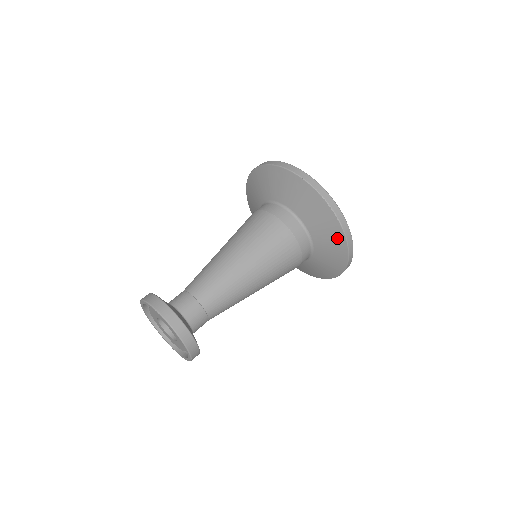
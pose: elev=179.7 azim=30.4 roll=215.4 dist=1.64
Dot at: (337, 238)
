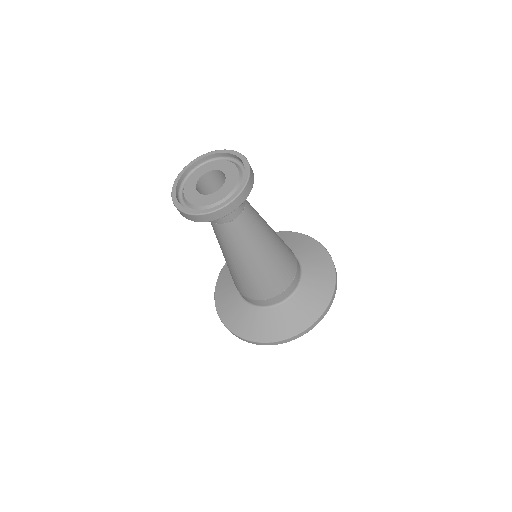
Dot at: (327, 279)
